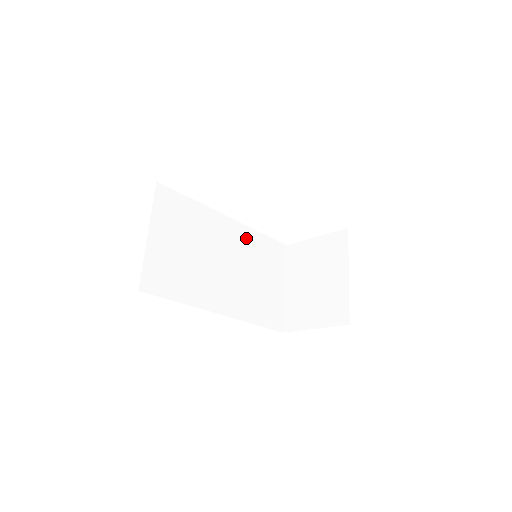
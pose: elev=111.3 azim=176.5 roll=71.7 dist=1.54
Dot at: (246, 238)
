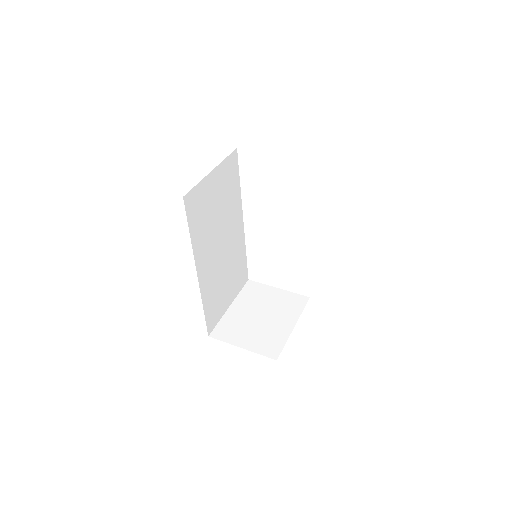
Dot at: (239, 245)
